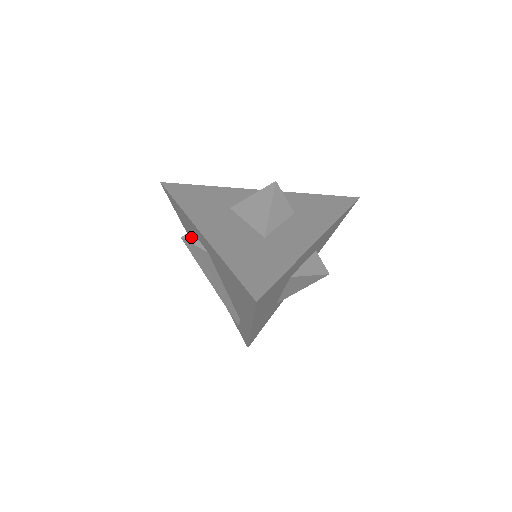
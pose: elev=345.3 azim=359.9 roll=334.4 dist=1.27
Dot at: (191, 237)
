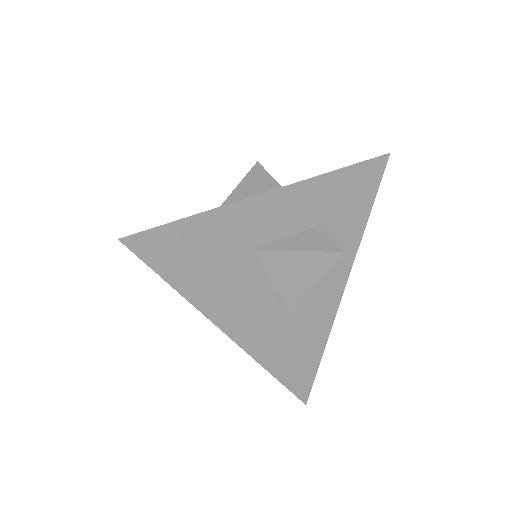
Dot at: occluded
